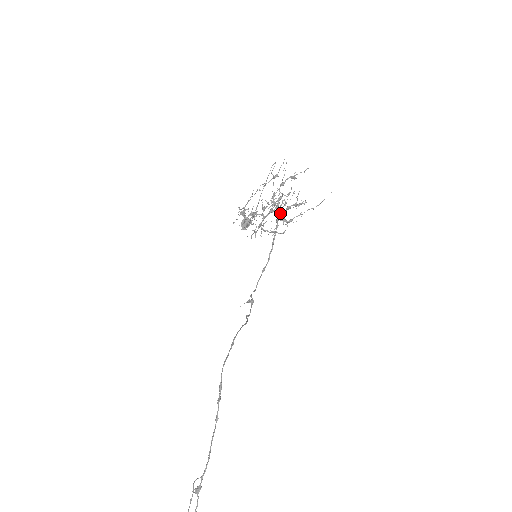
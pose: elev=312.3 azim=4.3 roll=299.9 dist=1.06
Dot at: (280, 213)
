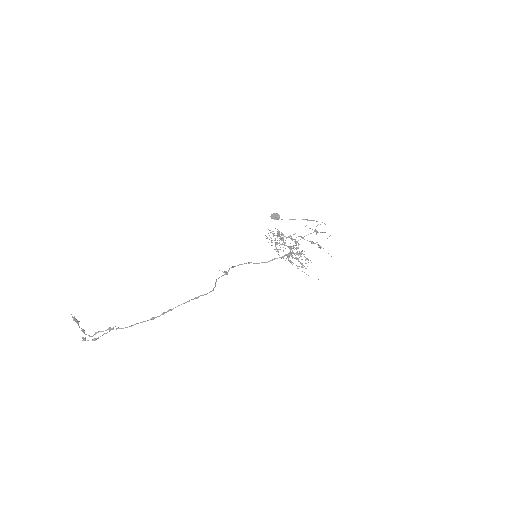
Dot at: (292, 255)
